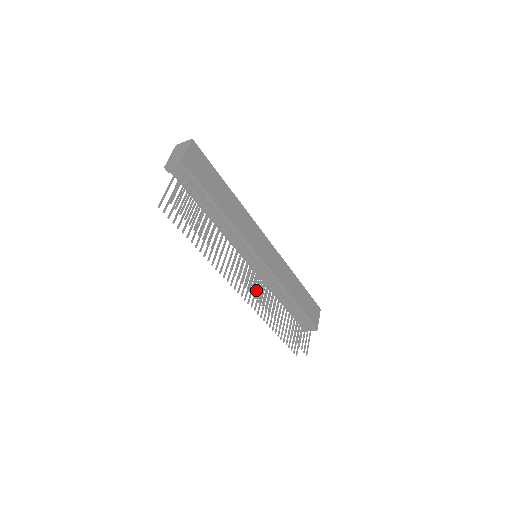
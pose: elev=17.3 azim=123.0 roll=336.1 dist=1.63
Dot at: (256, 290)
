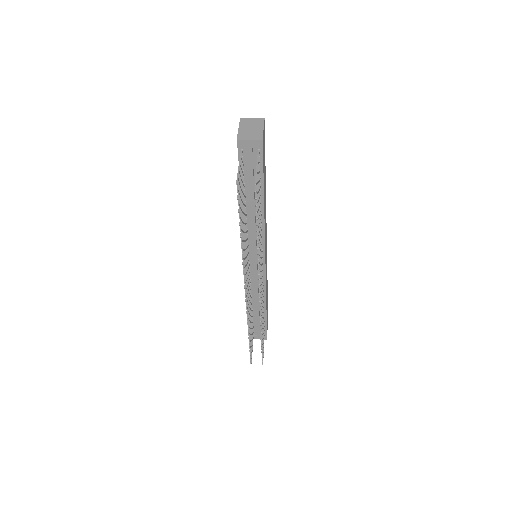
Dot at: occluded
